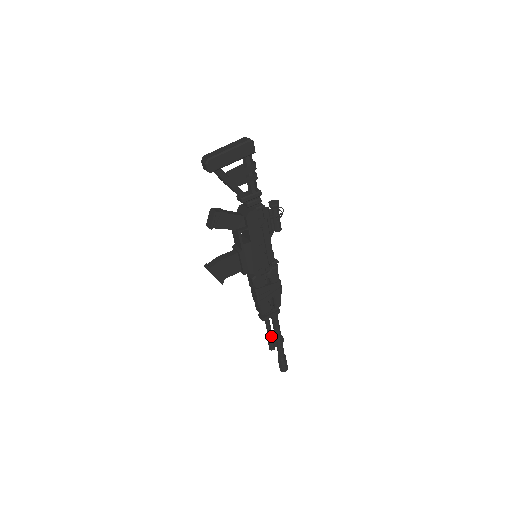
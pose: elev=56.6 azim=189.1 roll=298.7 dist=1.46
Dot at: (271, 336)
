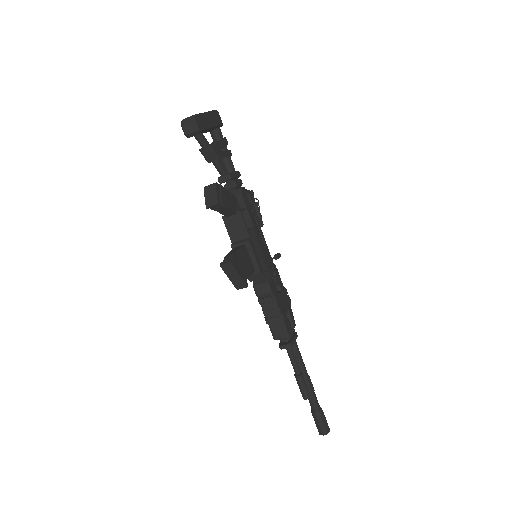
Dot at: (302, 374)
